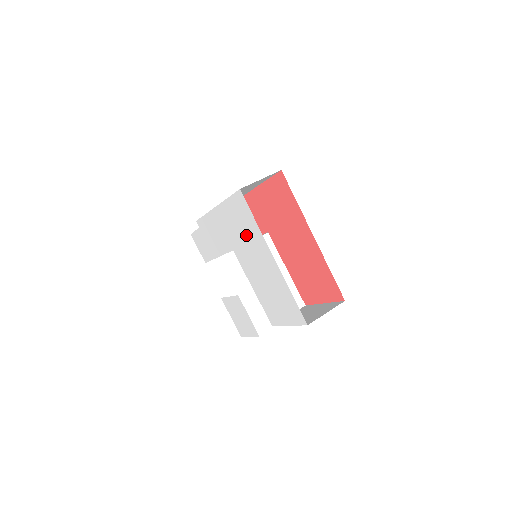
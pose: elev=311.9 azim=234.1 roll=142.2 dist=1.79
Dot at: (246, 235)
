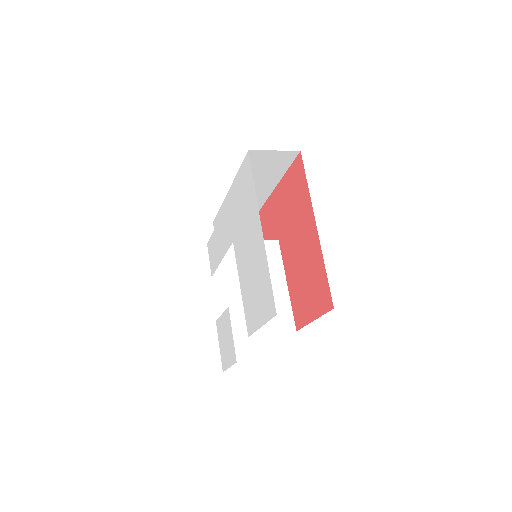
Dot at: (245, 211)
